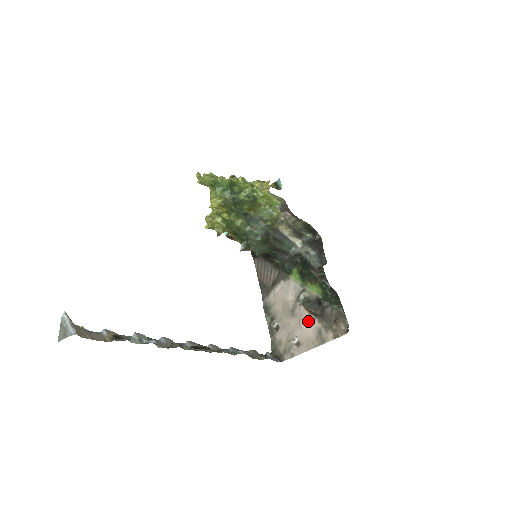
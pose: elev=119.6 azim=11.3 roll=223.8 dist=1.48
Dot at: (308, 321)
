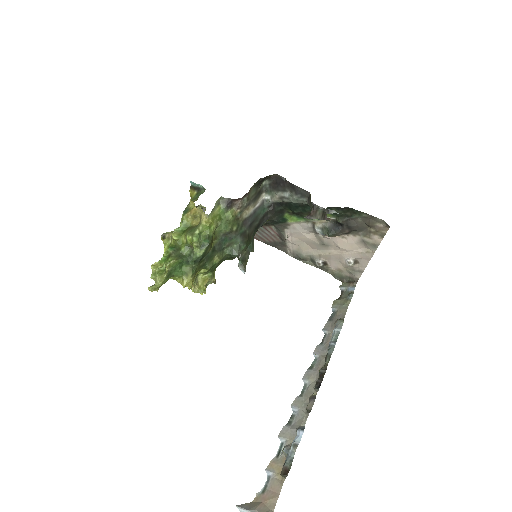
Dot at: (345, 242)
